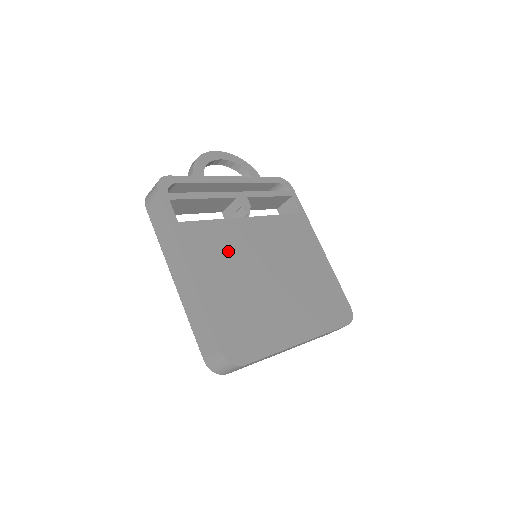
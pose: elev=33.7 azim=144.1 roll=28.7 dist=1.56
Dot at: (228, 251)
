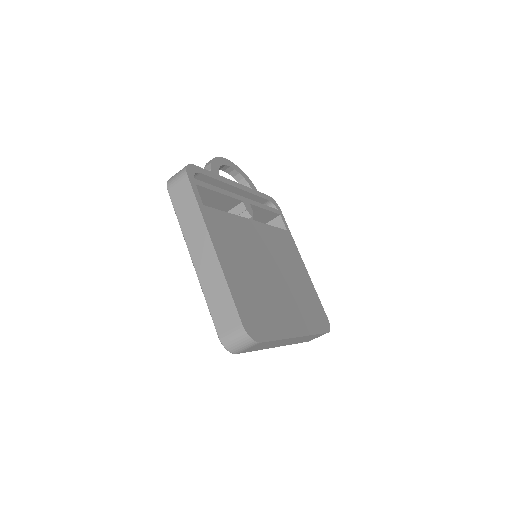
Dot at: (240, 242)
